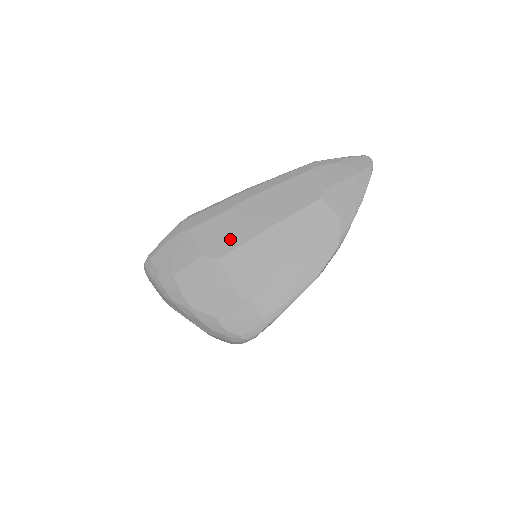
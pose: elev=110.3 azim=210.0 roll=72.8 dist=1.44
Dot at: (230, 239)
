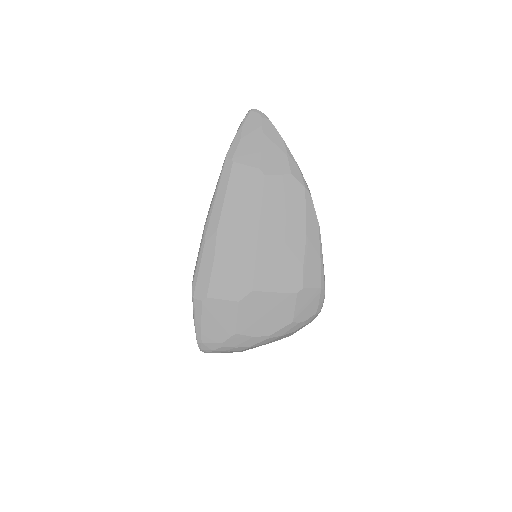
Dot at: (243, 270)
